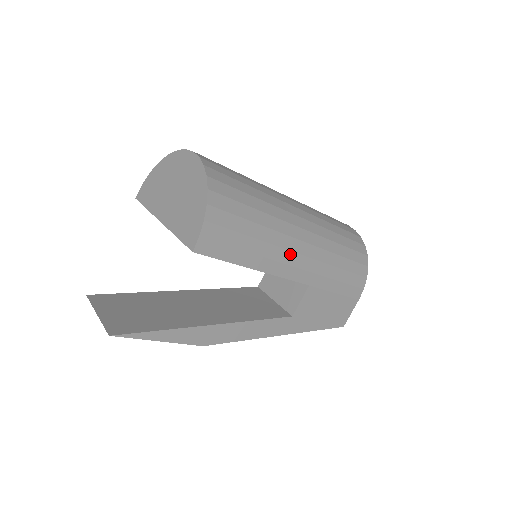
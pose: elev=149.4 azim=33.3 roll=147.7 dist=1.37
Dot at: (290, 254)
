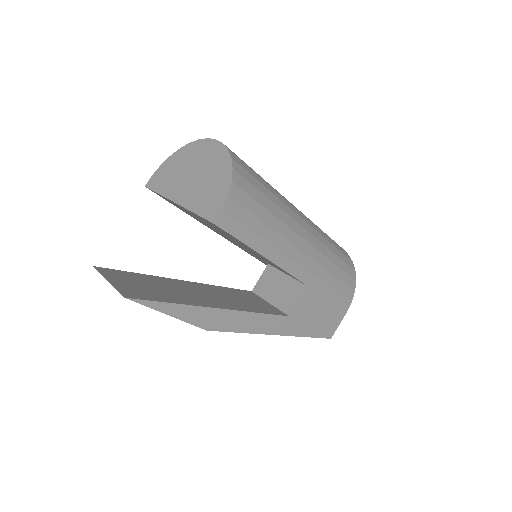
Dot at: (295, 249)
